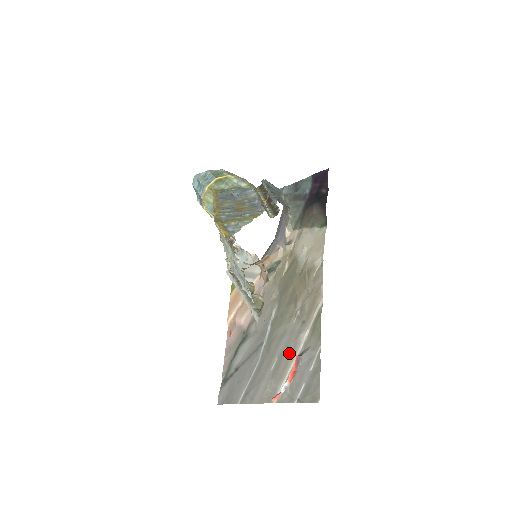
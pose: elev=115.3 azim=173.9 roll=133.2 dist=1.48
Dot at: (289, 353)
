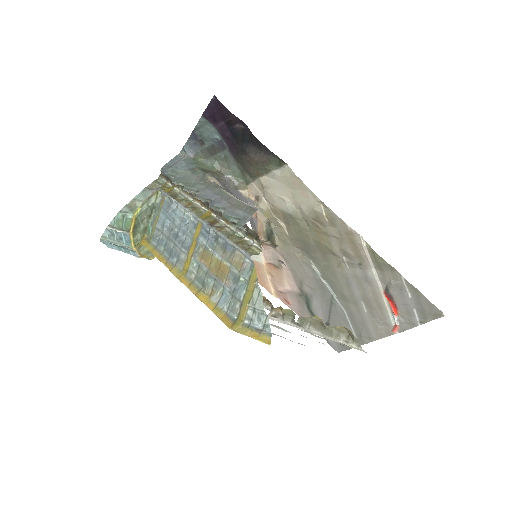
Dot at: (372, 294)
